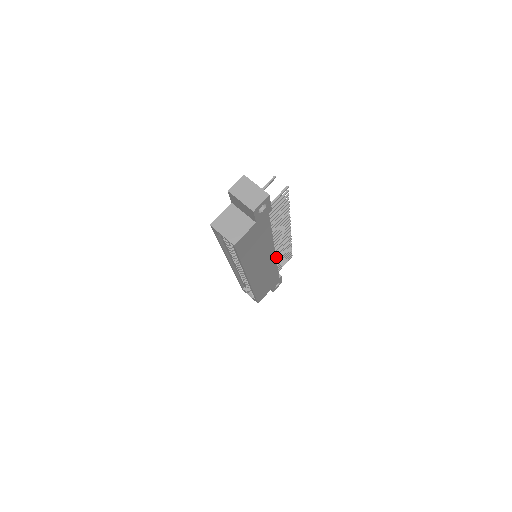
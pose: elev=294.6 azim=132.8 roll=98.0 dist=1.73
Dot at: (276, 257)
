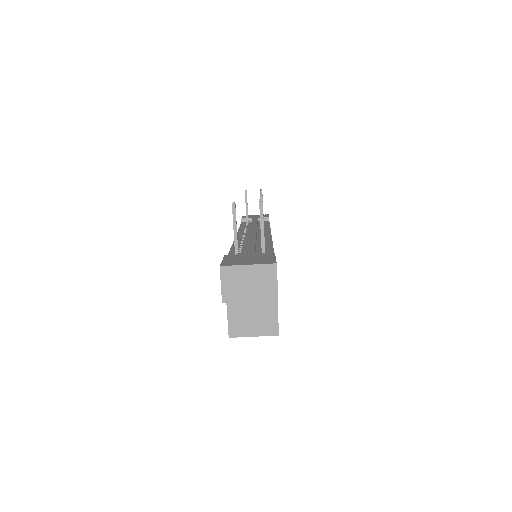
Dot at: occluded
